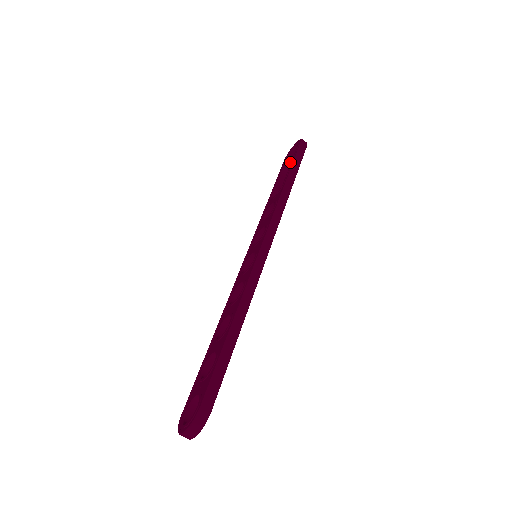
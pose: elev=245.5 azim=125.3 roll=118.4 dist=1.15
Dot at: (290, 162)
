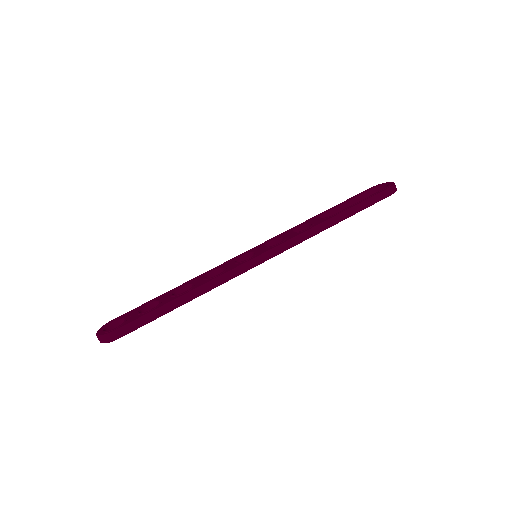
Dot at: occluded
